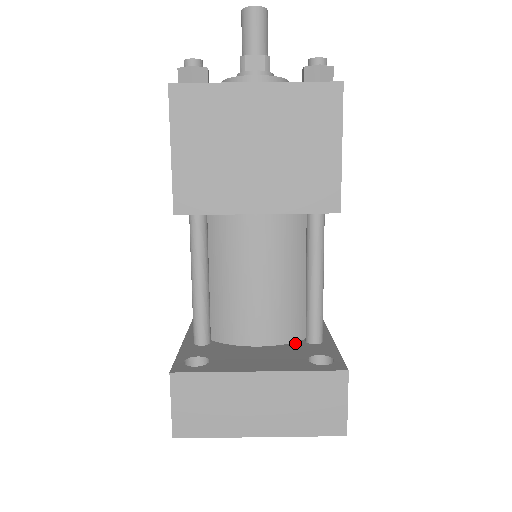
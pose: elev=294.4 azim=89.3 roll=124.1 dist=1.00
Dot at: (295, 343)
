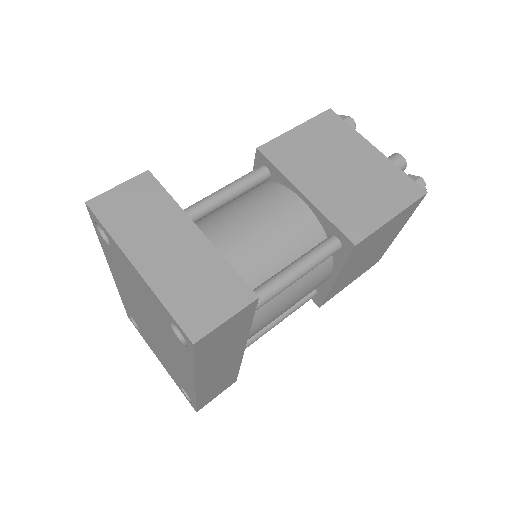
Dot at: occluded
